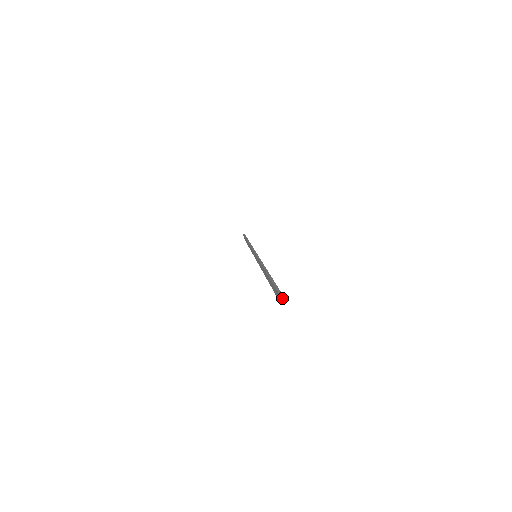
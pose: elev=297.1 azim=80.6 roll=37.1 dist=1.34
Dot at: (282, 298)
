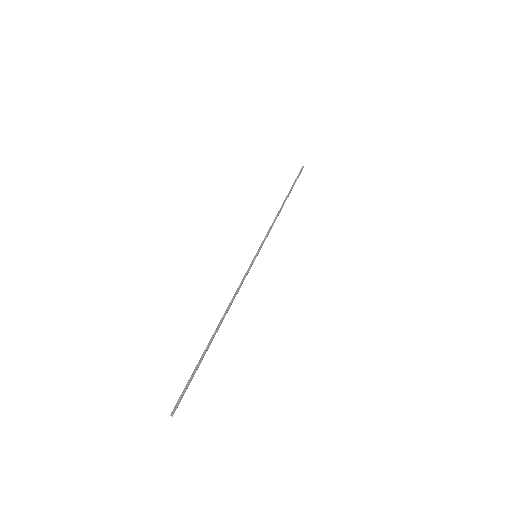
Dot at: (173, 414)
